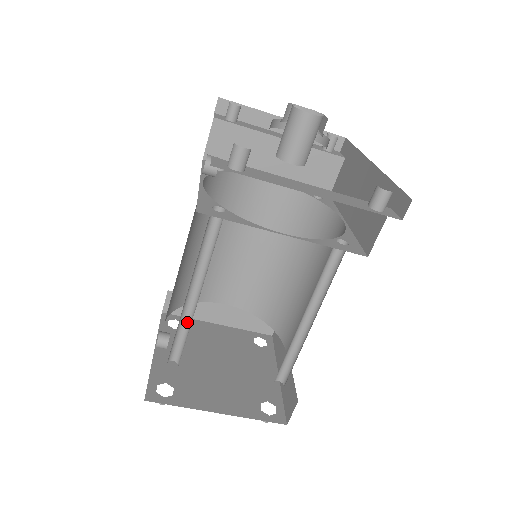
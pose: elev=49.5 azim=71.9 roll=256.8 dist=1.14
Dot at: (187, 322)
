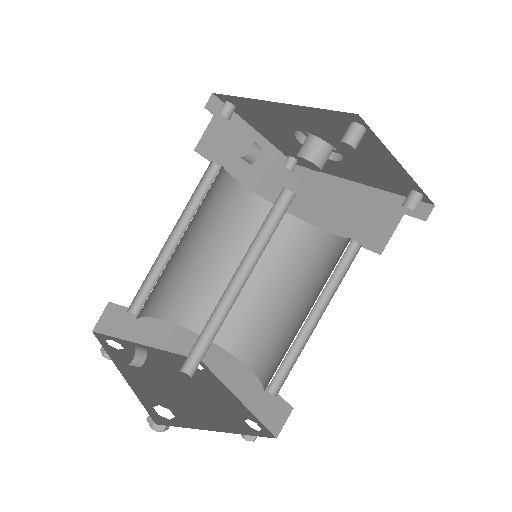
Dot at: (214, 319)
